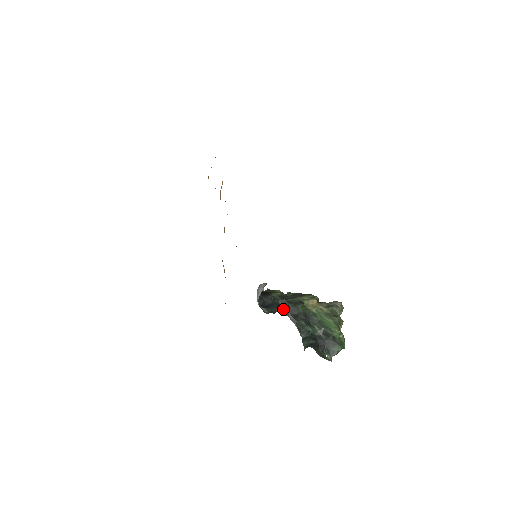
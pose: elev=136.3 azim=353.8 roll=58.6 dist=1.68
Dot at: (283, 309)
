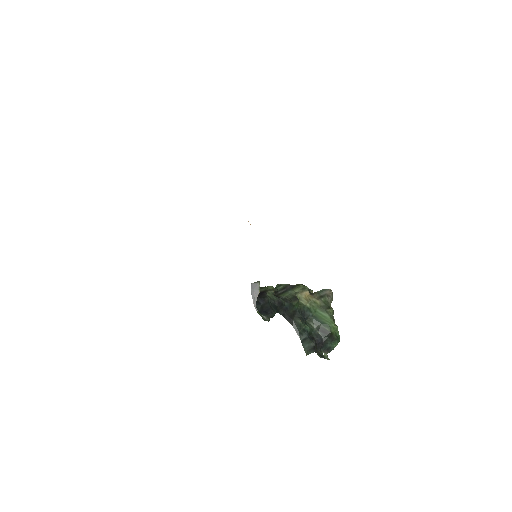
Dot at: (279, 310)
